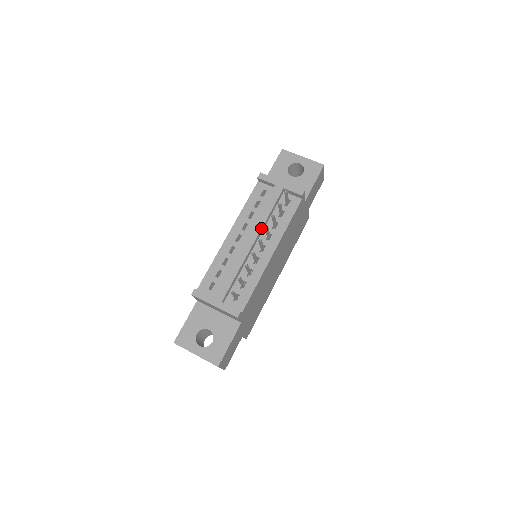
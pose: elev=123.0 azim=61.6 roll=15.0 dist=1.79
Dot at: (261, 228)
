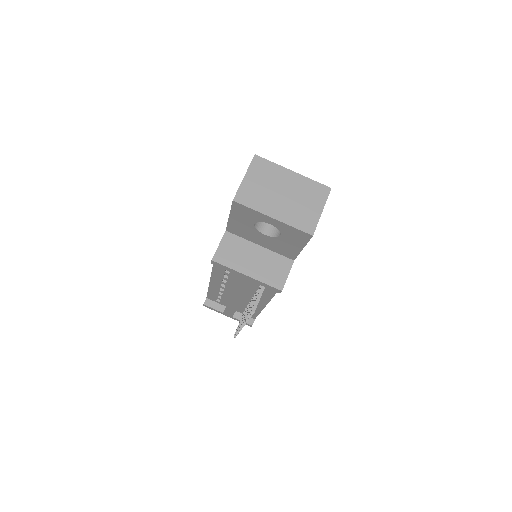
Dot at: (242, 297)
